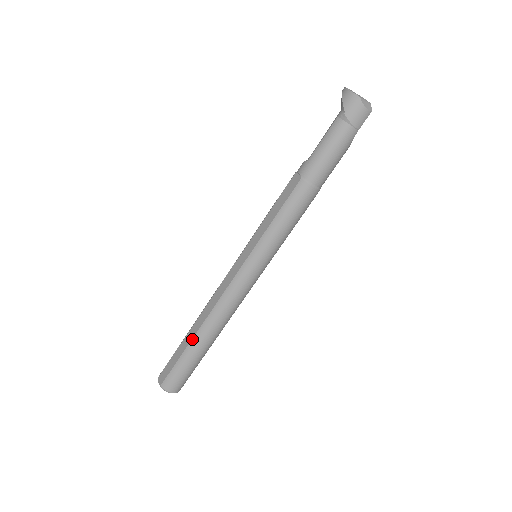
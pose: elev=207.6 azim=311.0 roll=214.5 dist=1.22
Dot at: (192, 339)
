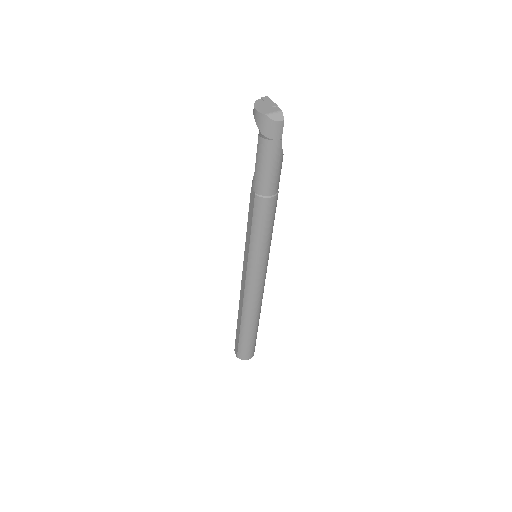
Dot at: (240, 325)
